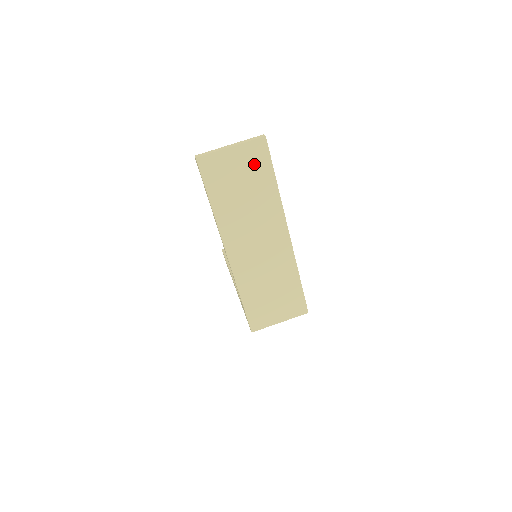
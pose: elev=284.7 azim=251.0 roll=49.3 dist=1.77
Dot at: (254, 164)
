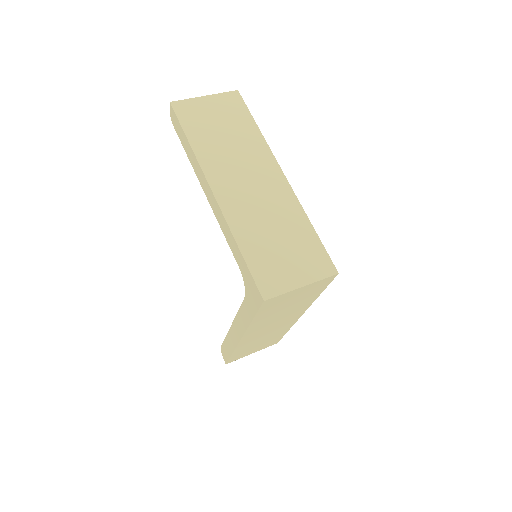
Dot at: (230, 110)
